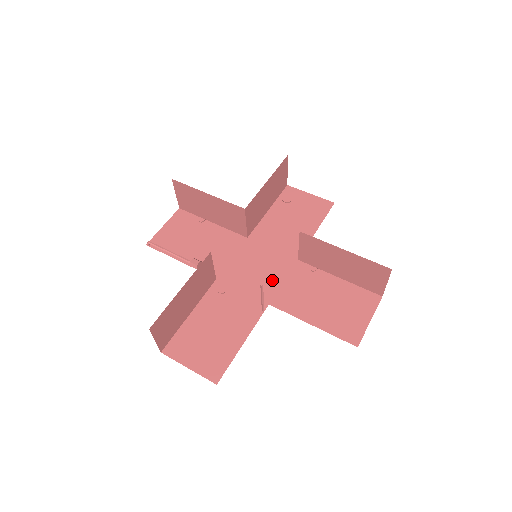
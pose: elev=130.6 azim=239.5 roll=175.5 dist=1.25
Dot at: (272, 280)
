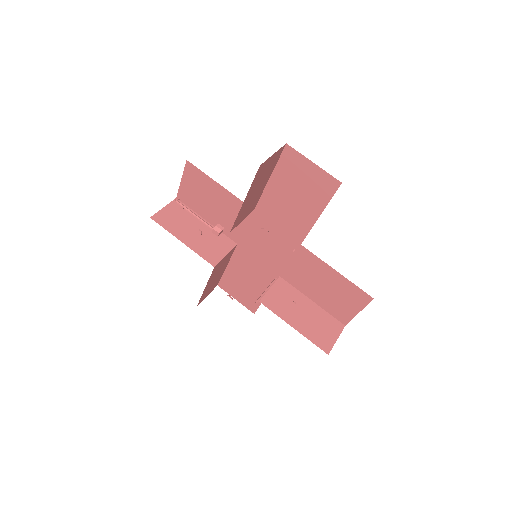
Dot at: (280, 258)
